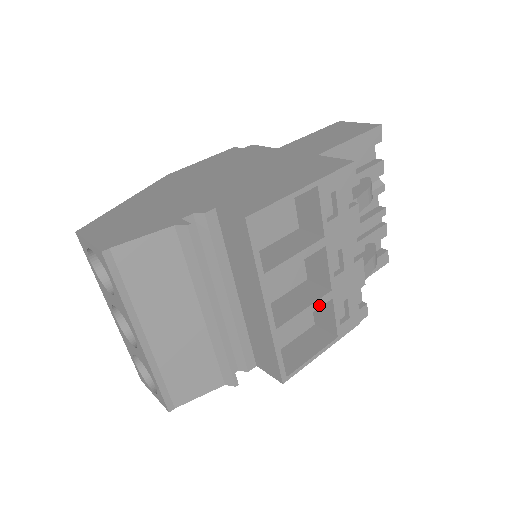
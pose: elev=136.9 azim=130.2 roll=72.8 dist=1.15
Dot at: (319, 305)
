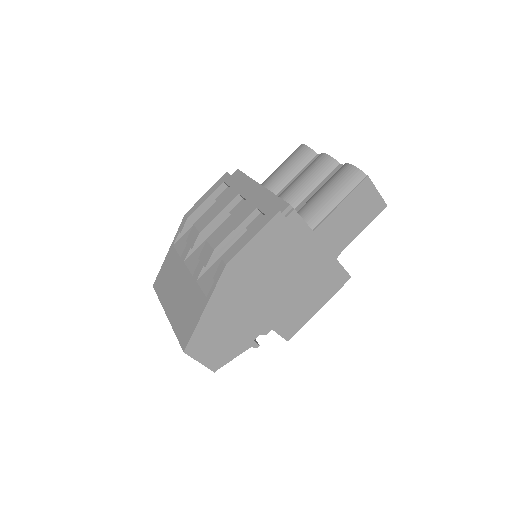
Dot at: occluded
